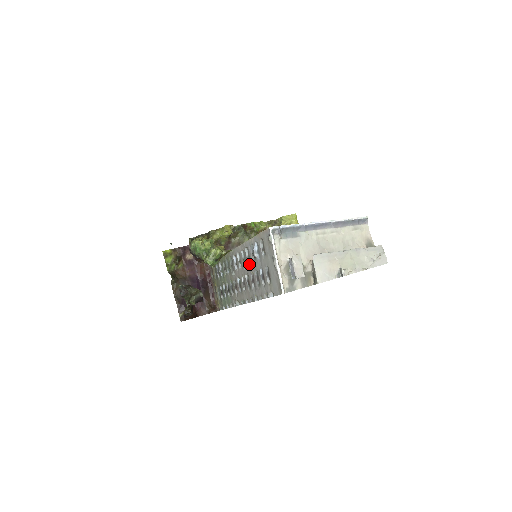
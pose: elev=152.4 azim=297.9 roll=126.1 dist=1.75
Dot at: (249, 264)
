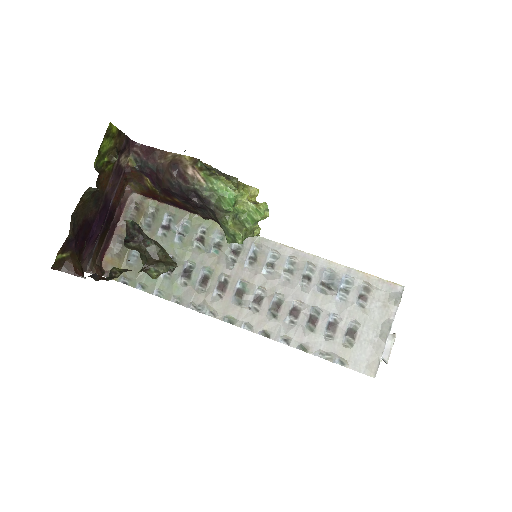
Dot at: (301, 287)
